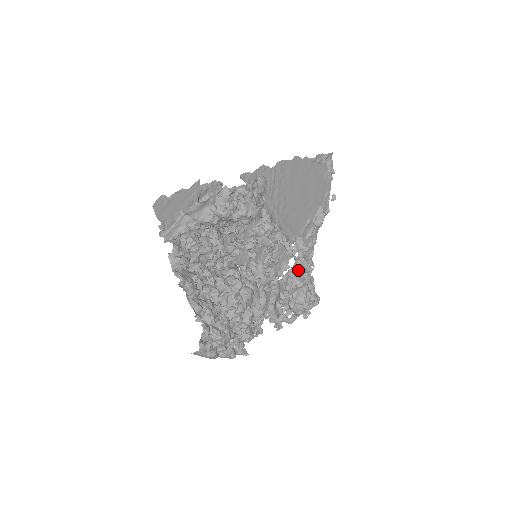
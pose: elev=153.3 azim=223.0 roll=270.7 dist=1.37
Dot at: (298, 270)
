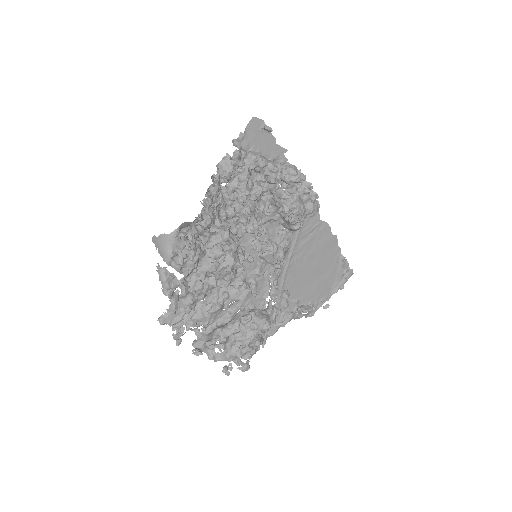
Dot at: (265, 314)
